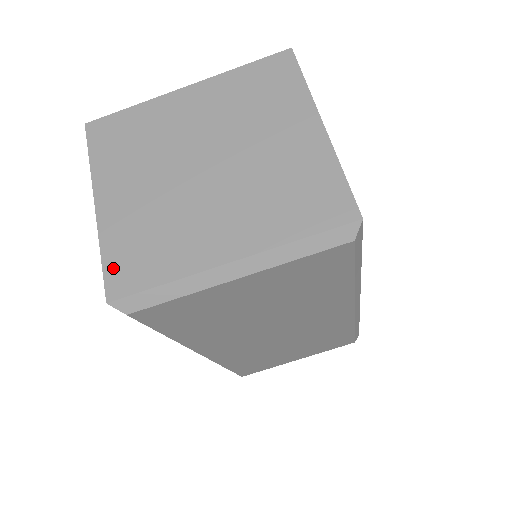
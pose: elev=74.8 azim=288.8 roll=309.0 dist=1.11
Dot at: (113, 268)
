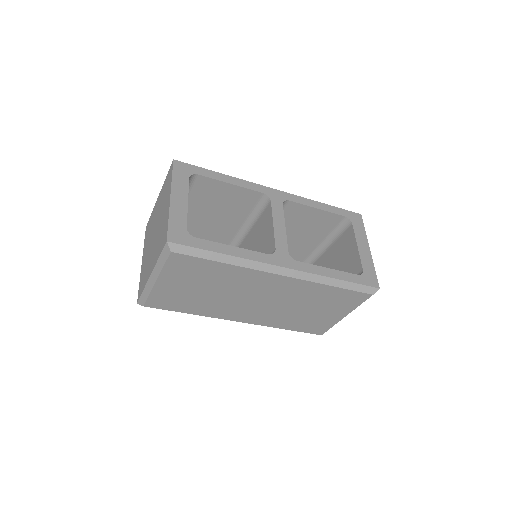
Dot at: (139, 288)
